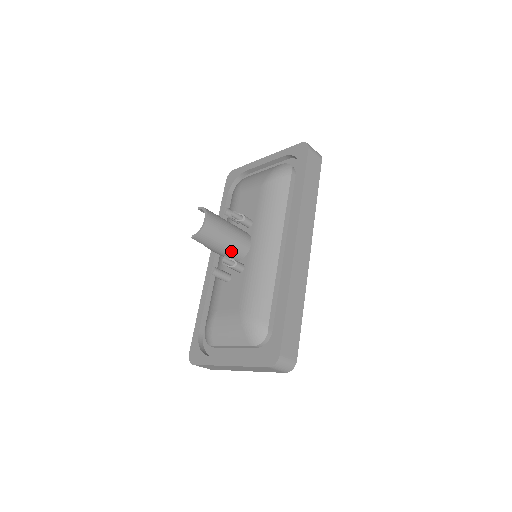
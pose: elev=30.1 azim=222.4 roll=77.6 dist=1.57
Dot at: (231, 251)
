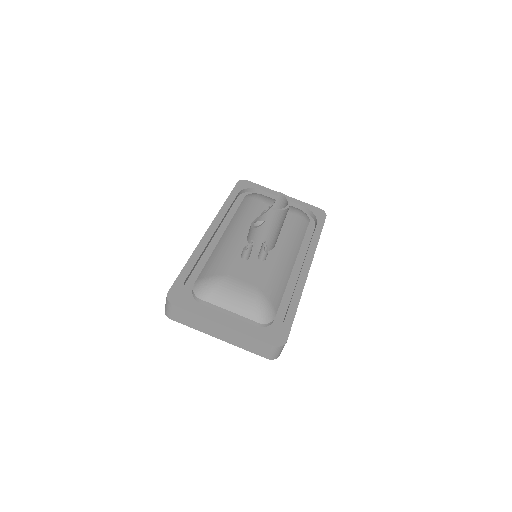
Dot at: (269, 240)
